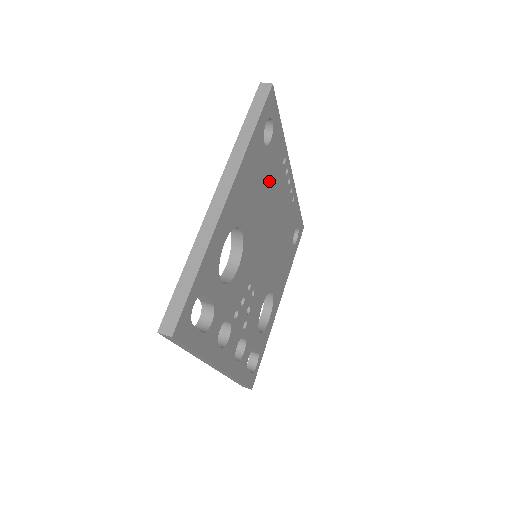
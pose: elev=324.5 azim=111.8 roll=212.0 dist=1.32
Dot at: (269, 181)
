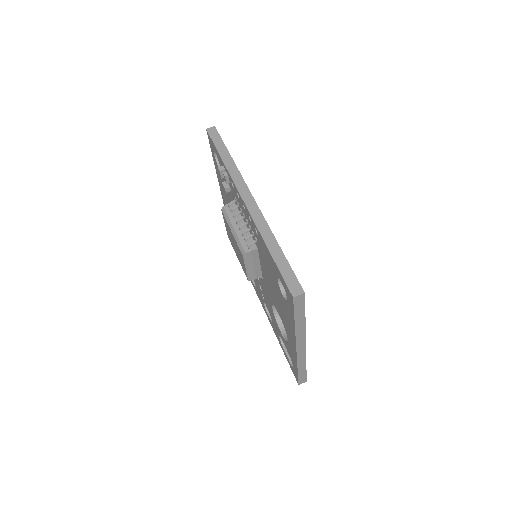
Dot at: occluded
